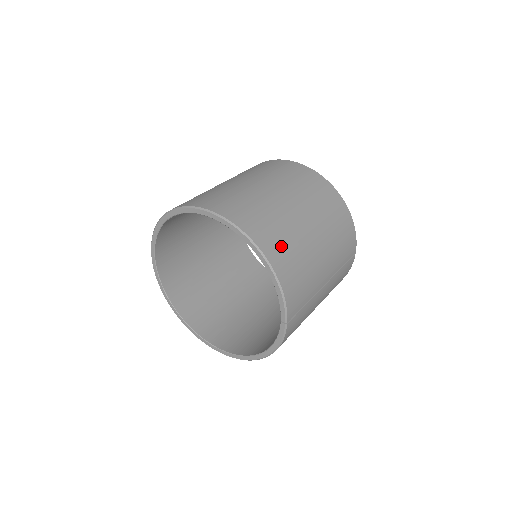
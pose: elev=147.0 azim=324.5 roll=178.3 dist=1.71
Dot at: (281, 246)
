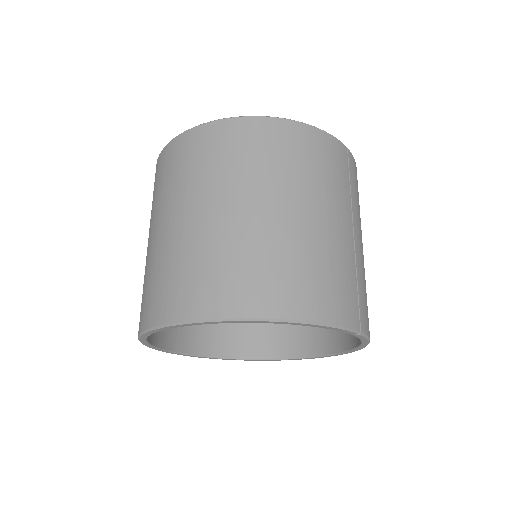
Dot at: (279, 281)
